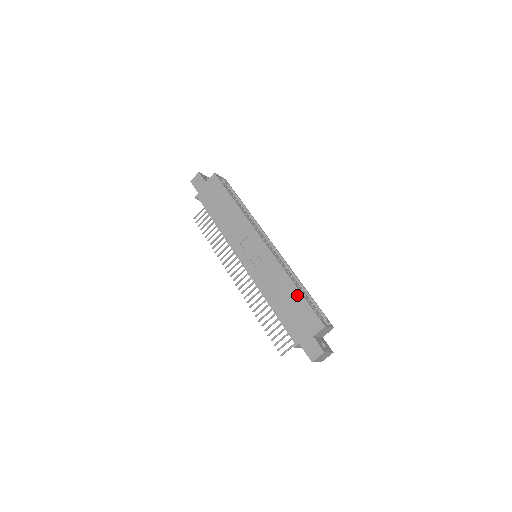
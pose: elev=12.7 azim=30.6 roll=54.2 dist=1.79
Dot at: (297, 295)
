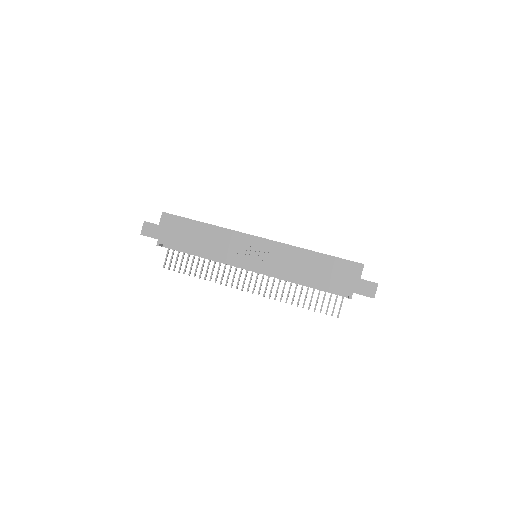
Dot at: (323, 258)
